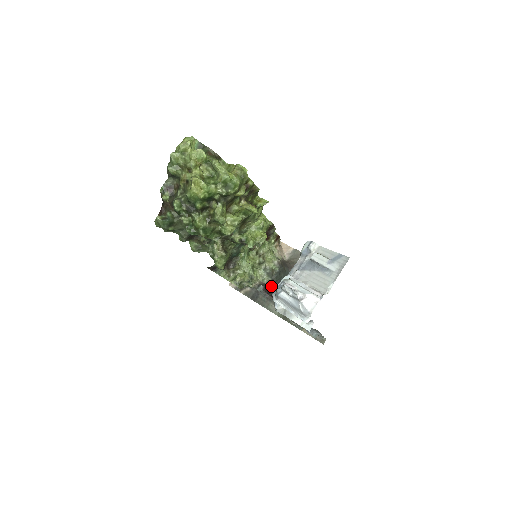
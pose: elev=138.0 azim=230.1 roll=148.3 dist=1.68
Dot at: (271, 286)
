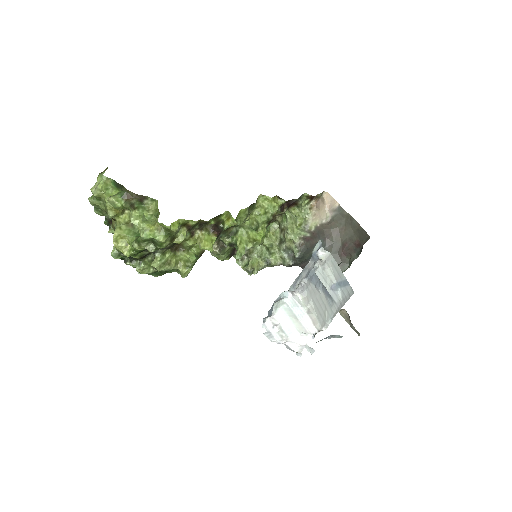
Dot at: (299, 264)
